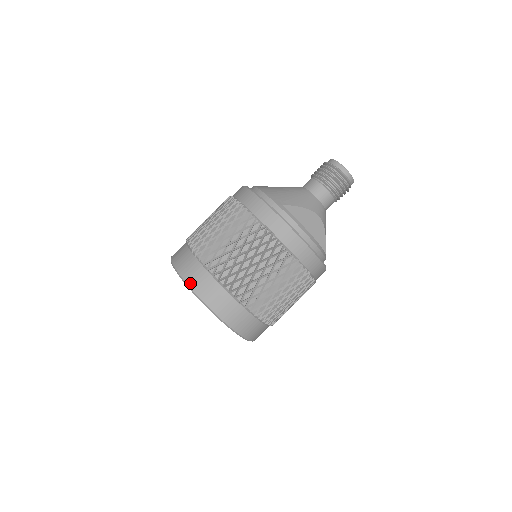
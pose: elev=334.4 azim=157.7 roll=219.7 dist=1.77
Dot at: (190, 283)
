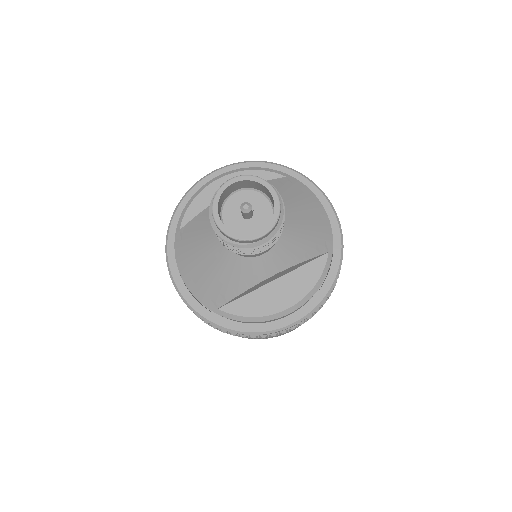
Dot at: occluded
